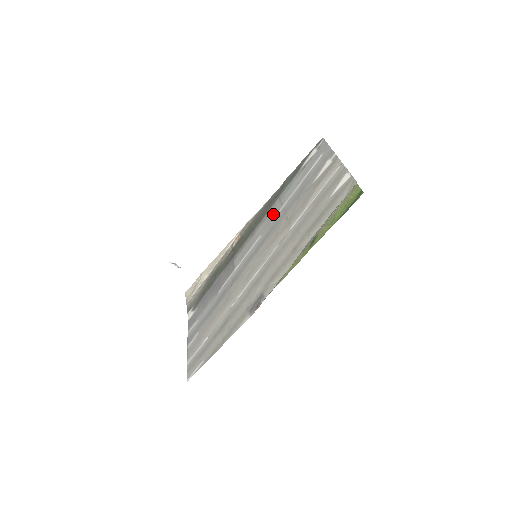
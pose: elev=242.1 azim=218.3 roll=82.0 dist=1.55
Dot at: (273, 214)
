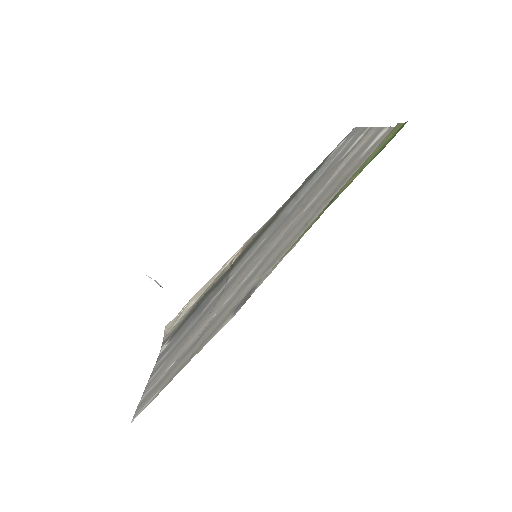
Dot at: (285, 212)
